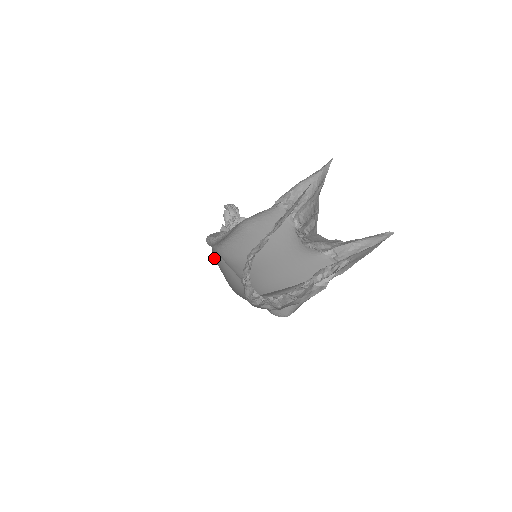
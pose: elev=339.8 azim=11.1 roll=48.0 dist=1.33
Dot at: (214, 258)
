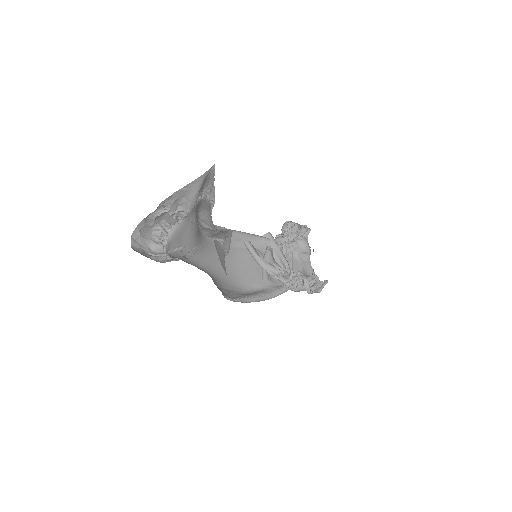
Dot at: occluded
